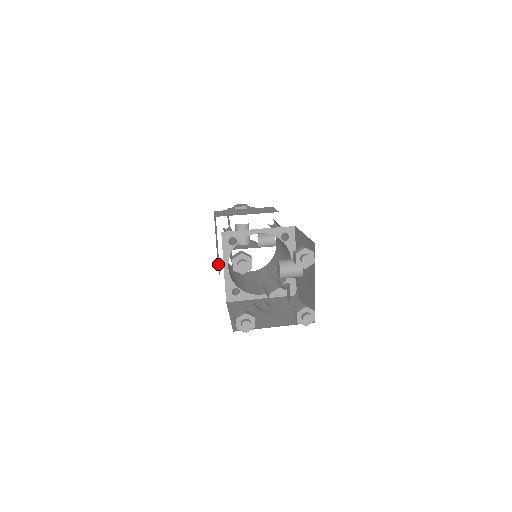
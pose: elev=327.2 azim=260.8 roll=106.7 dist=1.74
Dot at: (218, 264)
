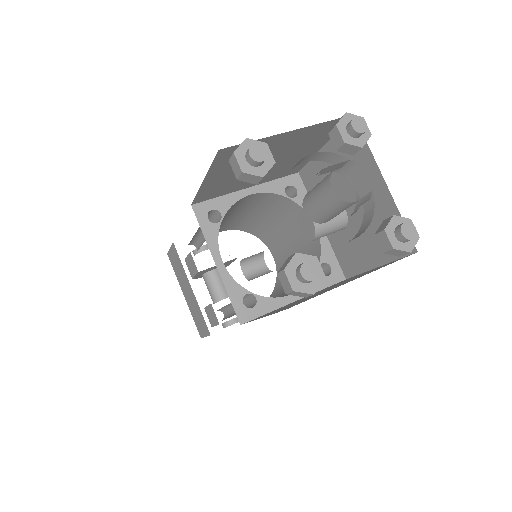
Dot at: (199, 323)
